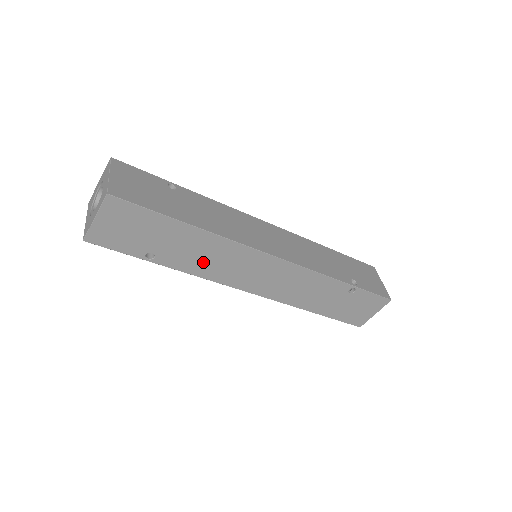
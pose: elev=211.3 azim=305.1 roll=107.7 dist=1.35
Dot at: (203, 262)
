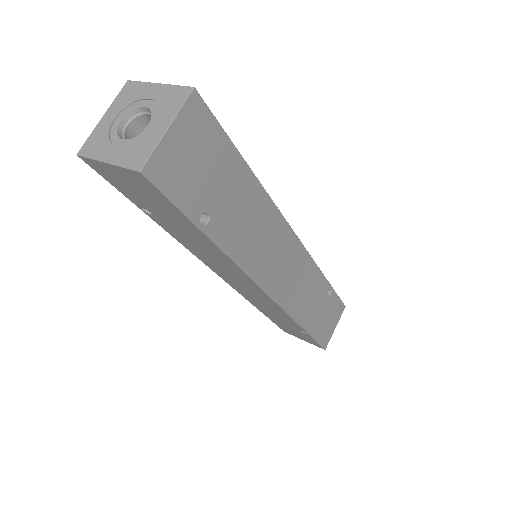
Dot at: (247, 238)
